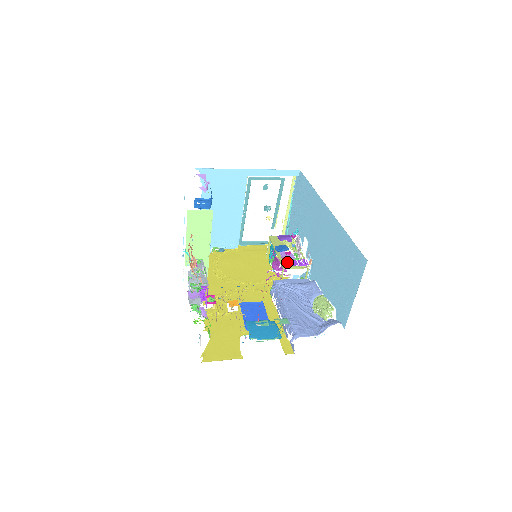
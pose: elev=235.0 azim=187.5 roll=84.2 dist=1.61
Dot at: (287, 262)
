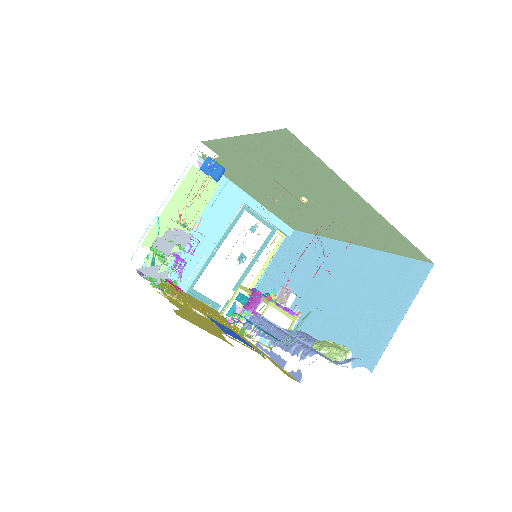
Dot at: occluded
